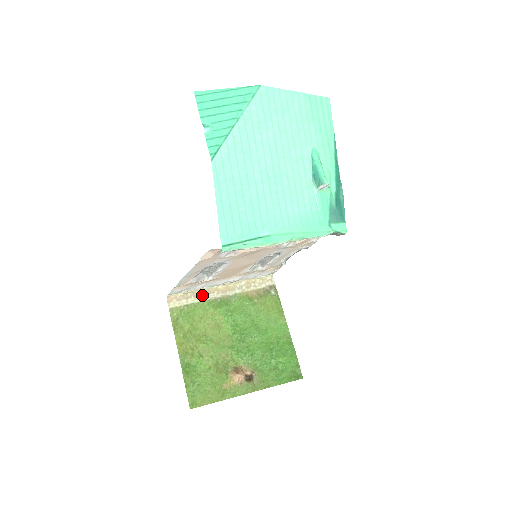
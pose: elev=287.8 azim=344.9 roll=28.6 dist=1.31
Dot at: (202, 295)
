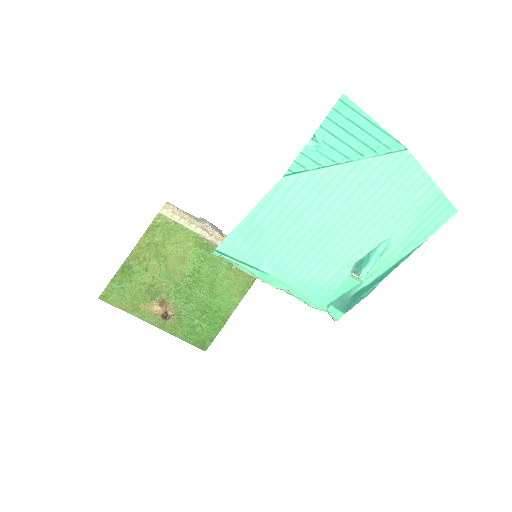
Dot at: (196, 226)
